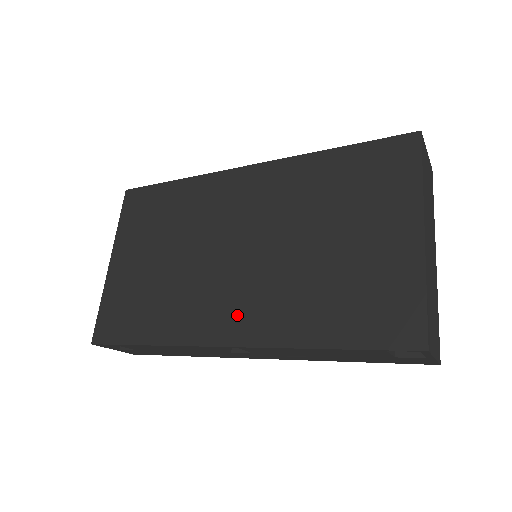
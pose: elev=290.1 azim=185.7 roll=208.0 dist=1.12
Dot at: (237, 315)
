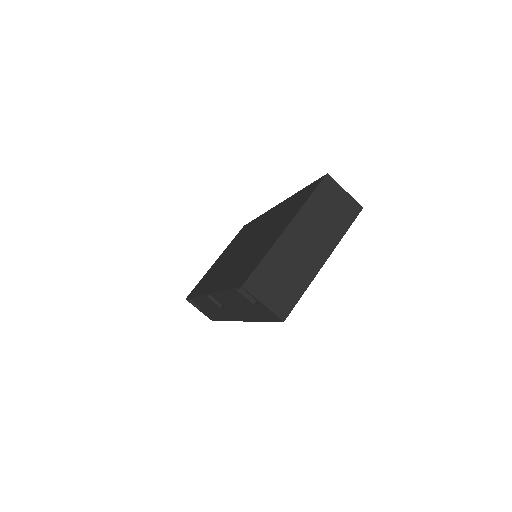
Dot at: occluded
